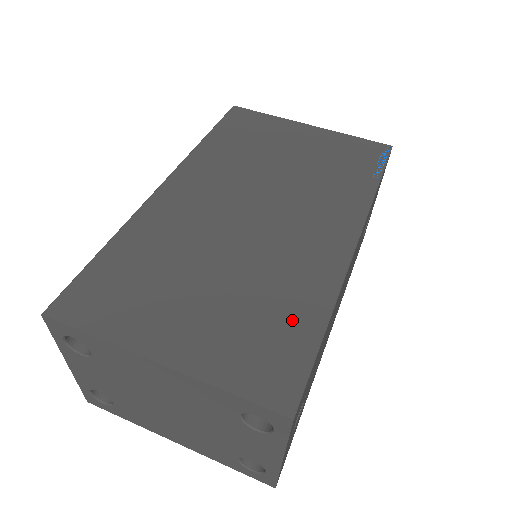
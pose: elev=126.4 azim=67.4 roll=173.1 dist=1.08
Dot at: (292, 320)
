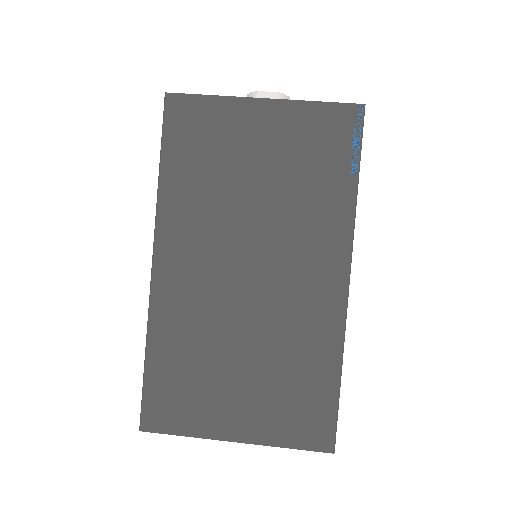
Dot at: (314, 379)
